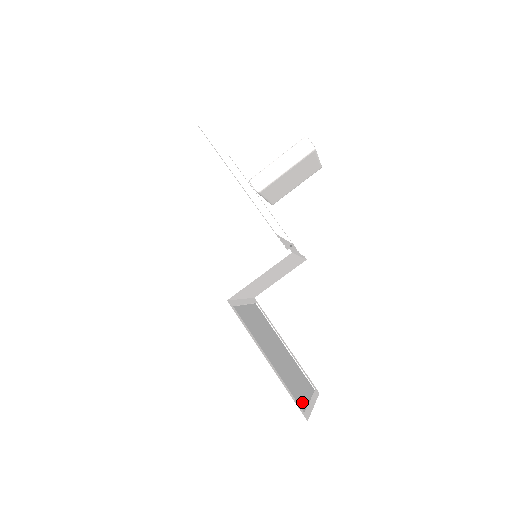
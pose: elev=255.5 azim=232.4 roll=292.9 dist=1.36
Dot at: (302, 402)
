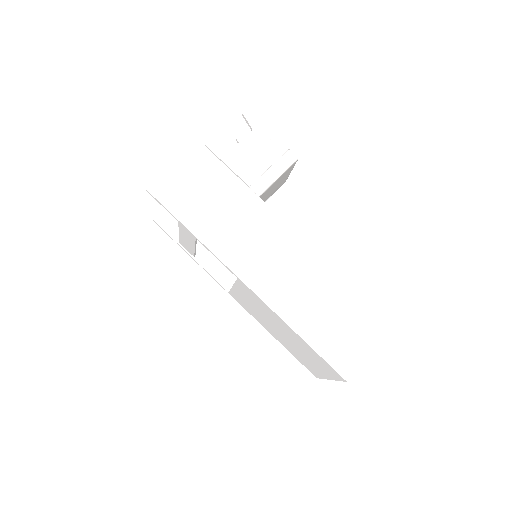
Dot at: occluded
